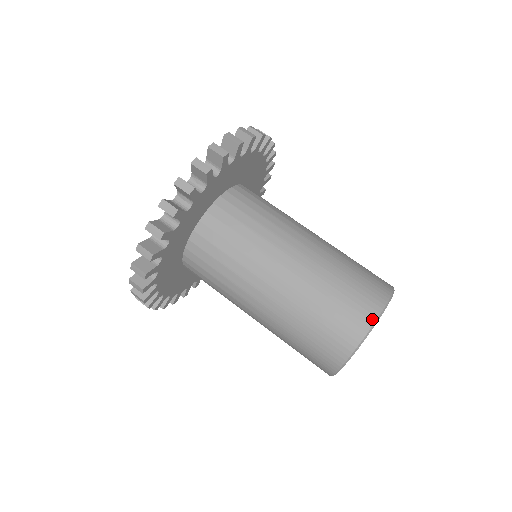
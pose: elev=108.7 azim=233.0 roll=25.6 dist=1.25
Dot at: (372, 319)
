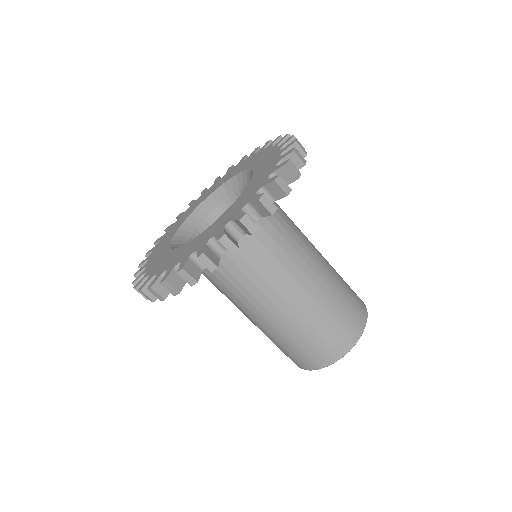
Dot at: (301, 368)
